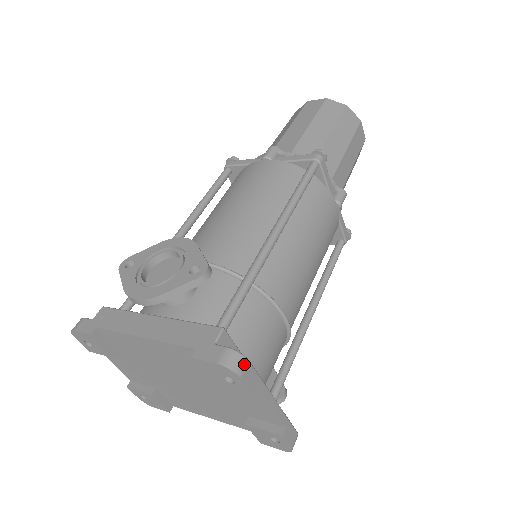
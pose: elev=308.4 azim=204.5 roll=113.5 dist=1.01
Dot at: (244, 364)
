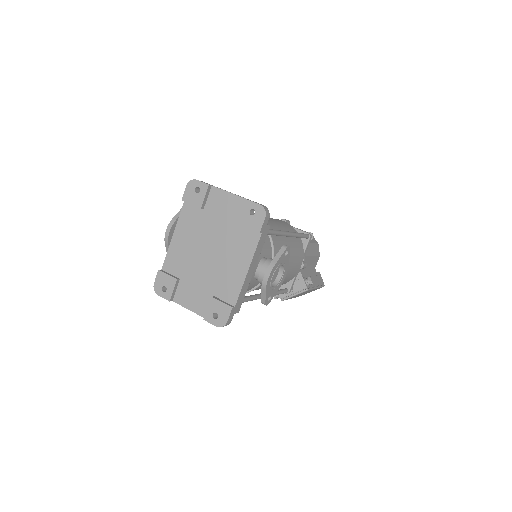
Dot at: occluded
